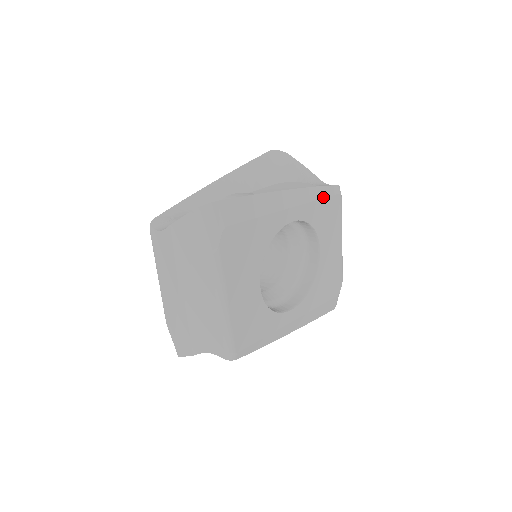
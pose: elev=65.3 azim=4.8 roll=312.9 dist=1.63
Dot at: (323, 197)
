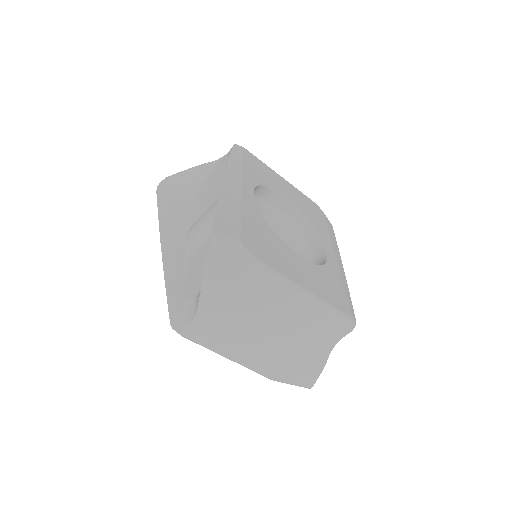
Dot at: (241, 159)
